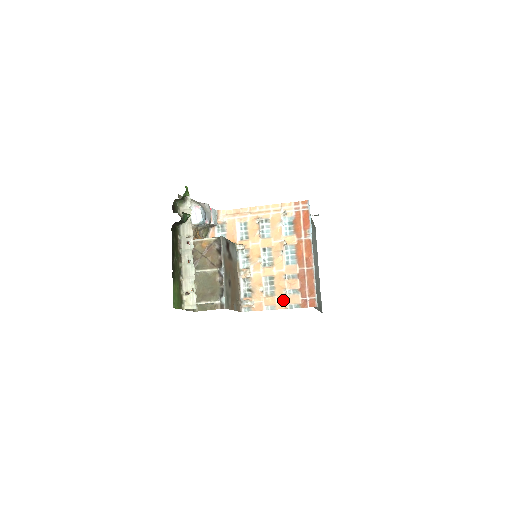
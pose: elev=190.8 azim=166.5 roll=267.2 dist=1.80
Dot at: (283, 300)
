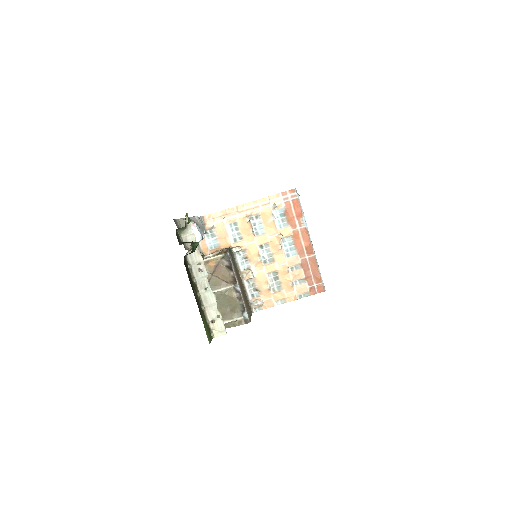
Dot at: (292, 292)
